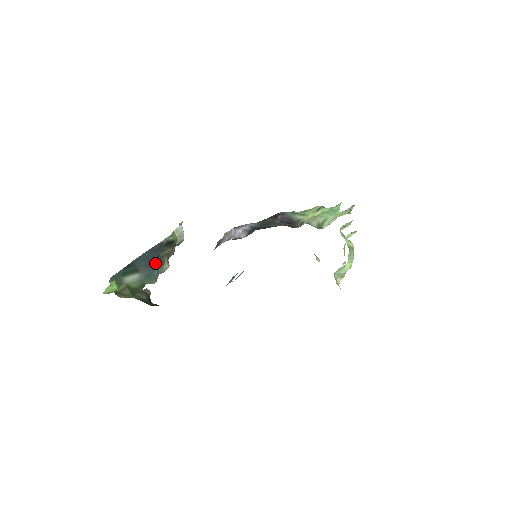
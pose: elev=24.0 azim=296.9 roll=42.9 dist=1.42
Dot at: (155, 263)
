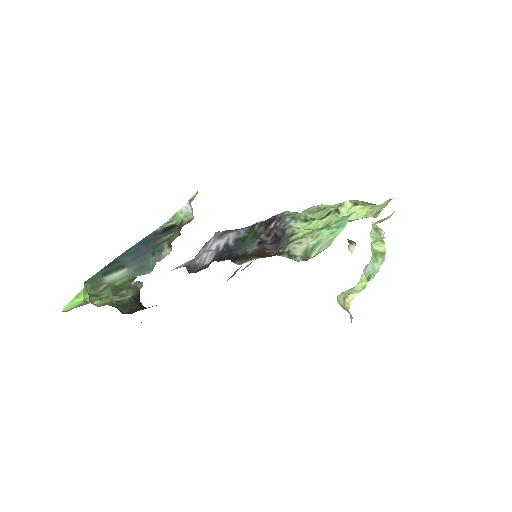
Dot at: (149, 253)
